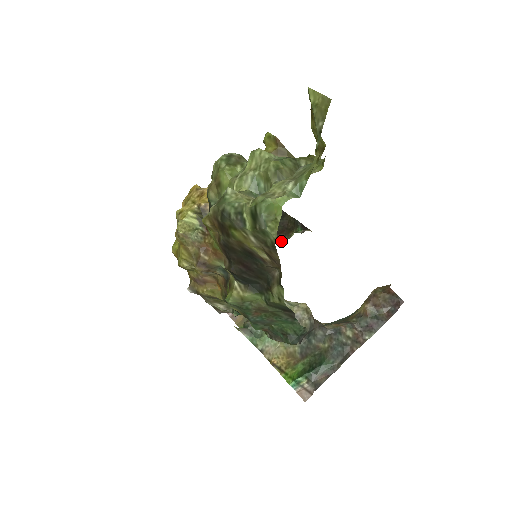
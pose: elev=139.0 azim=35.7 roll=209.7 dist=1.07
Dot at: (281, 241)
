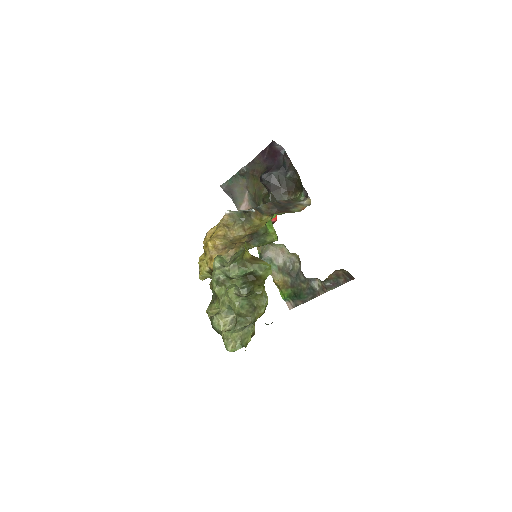
Dot at: (289, 198)
